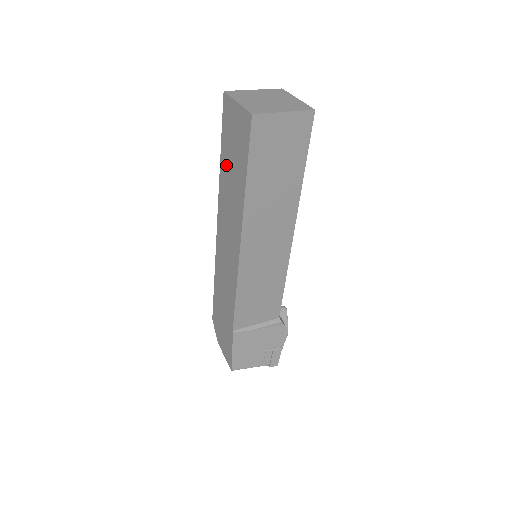
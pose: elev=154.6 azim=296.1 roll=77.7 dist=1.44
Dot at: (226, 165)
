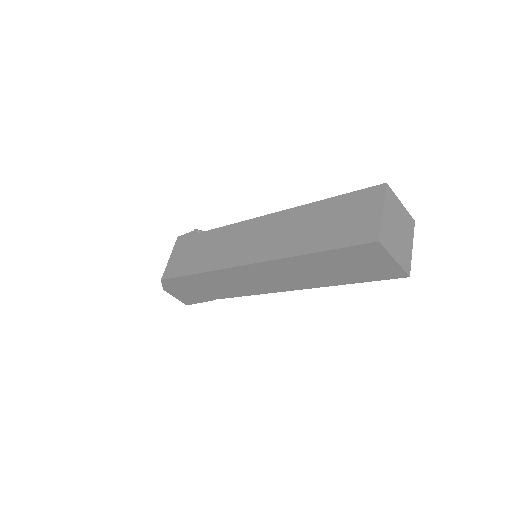
Dot at: (321, 262)
